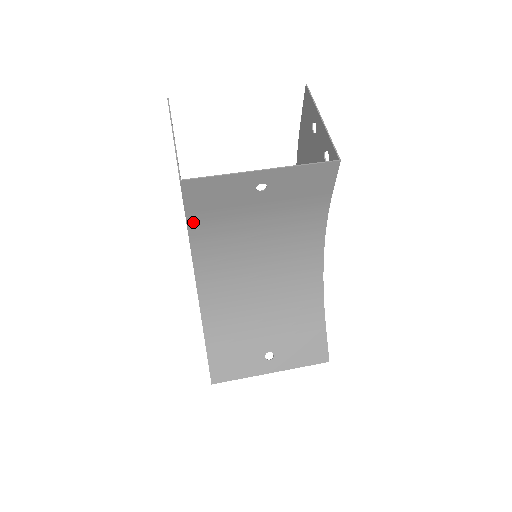
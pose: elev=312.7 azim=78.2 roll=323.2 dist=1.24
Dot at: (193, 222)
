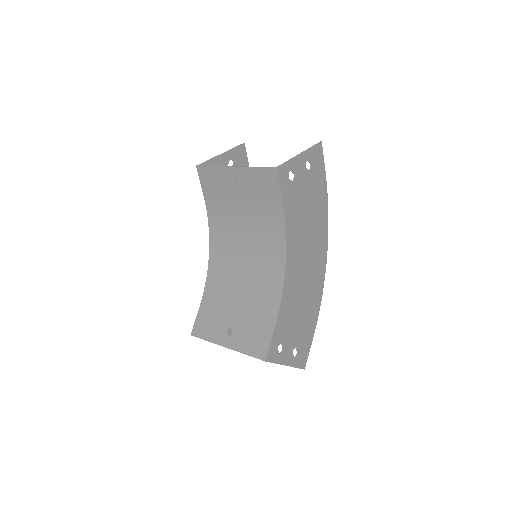
Dot at: (208, 203)
